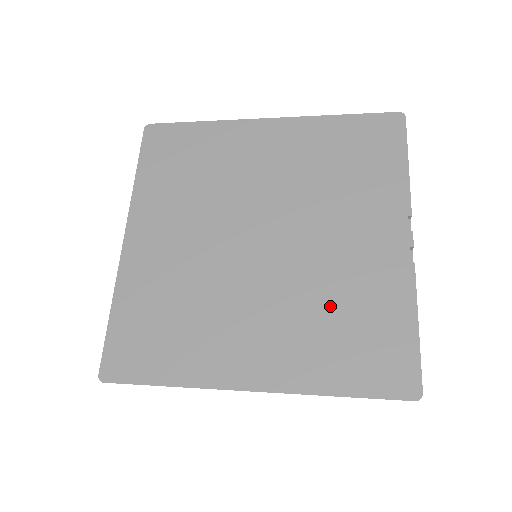
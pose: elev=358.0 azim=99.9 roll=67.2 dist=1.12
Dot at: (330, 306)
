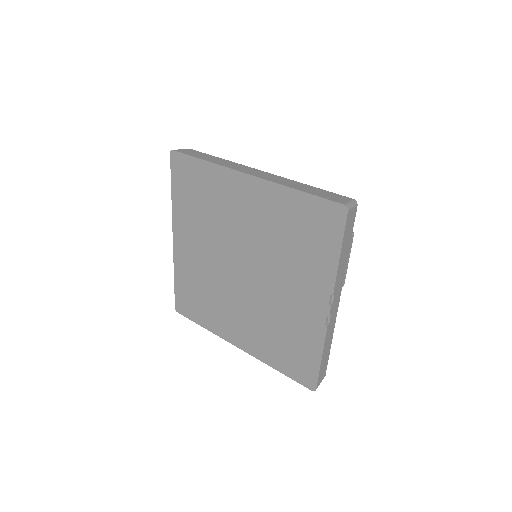
Dot at: (277, 327)
